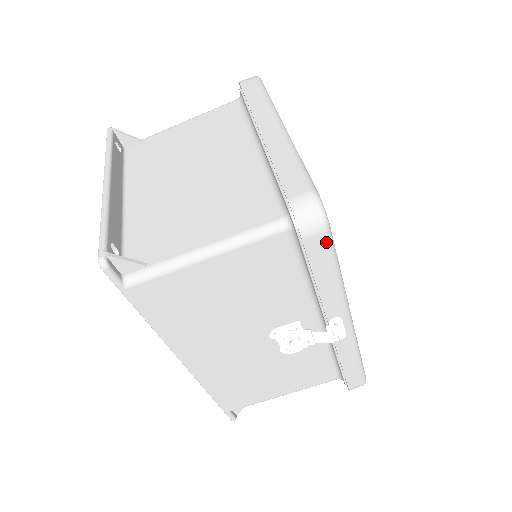
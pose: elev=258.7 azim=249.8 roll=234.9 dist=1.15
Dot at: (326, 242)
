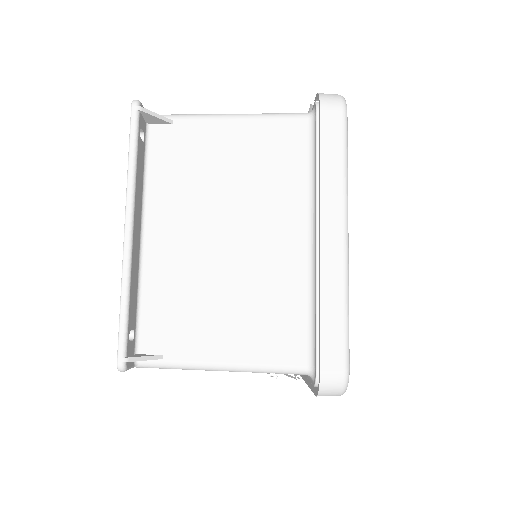
Dot at: occluded
